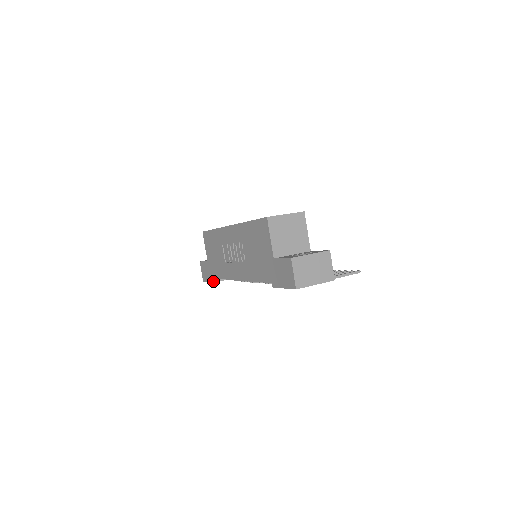
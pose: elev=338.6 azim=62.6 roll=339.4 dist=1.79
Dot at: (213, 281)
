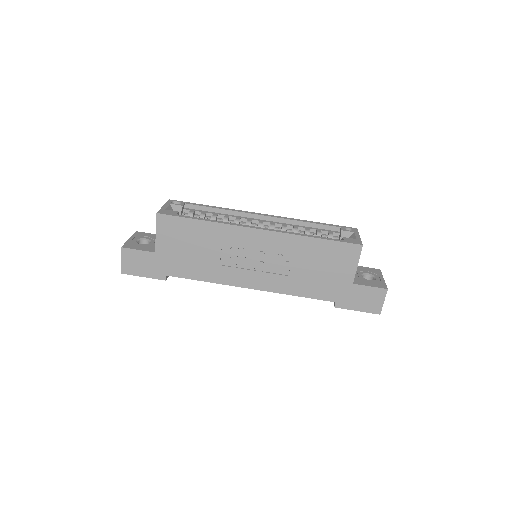
Dot at: (164, 279)
